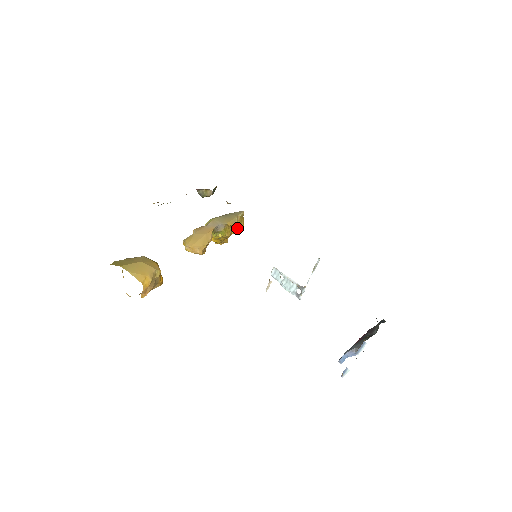
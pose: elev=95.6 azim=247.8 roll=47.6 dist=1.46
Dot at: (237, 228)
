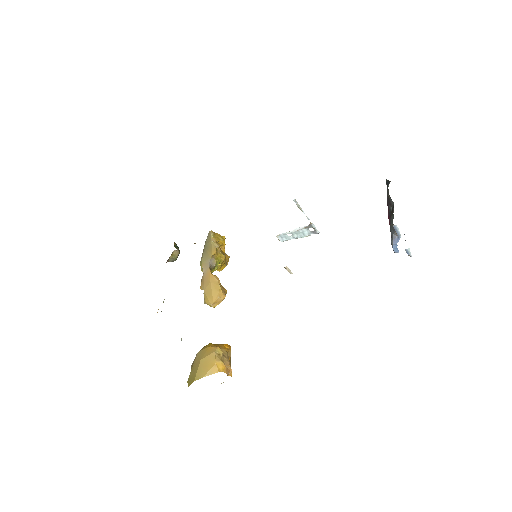
Dot at: (222, 245)
